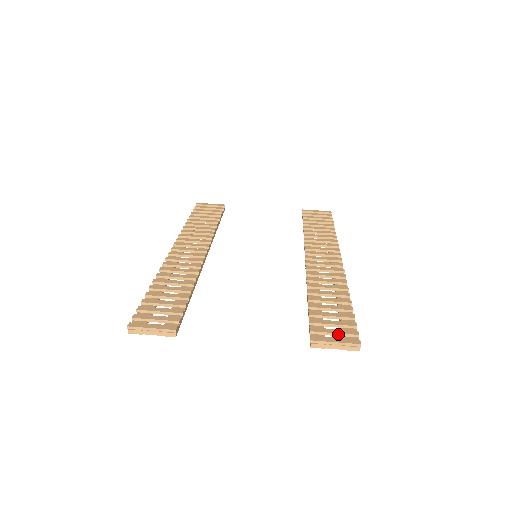
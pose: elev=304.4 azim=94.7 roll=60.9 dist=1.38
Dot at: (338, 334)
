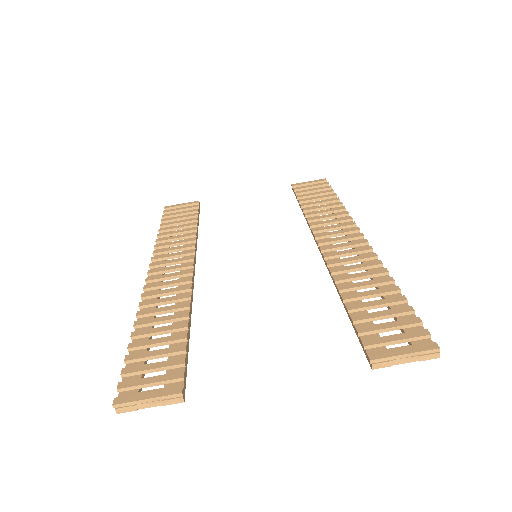
Dot at: (402, 340)
